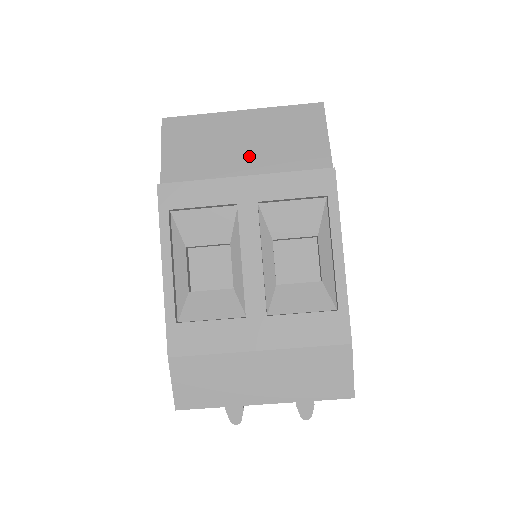
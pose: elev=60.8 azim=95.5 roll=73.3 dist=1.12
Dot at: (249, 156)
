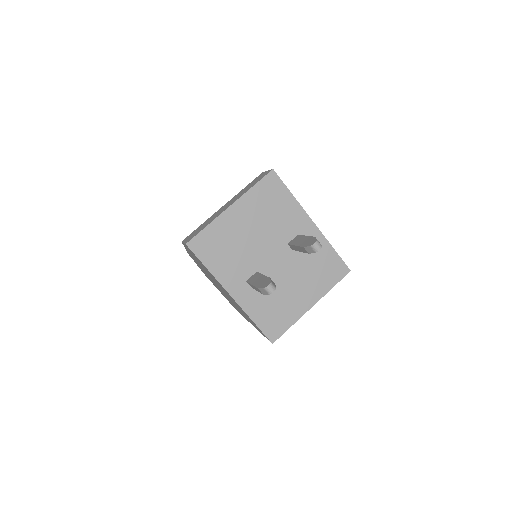
Dot at: occluded
